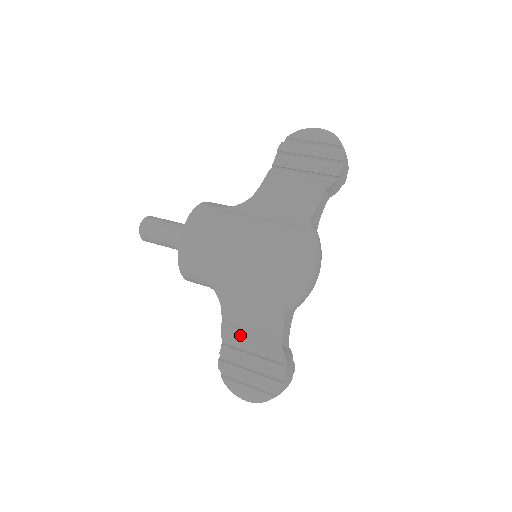
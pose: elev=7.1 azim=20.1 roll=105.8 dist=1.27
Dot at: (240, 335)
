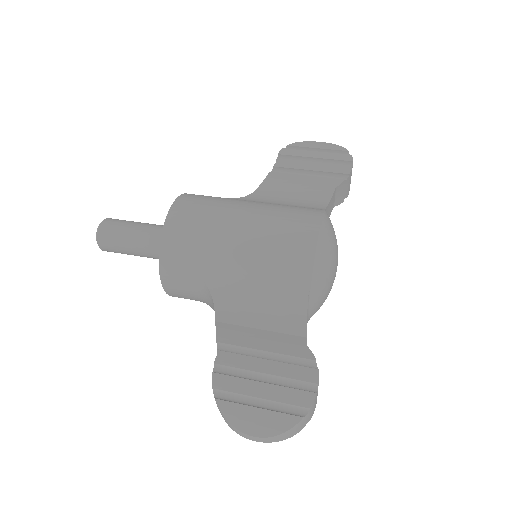
Dot at: (245, 337)
